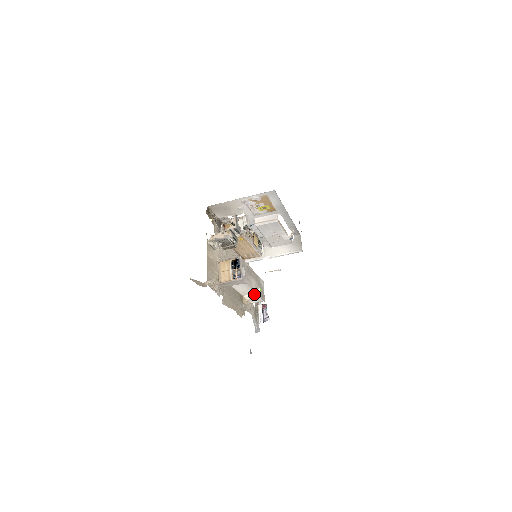
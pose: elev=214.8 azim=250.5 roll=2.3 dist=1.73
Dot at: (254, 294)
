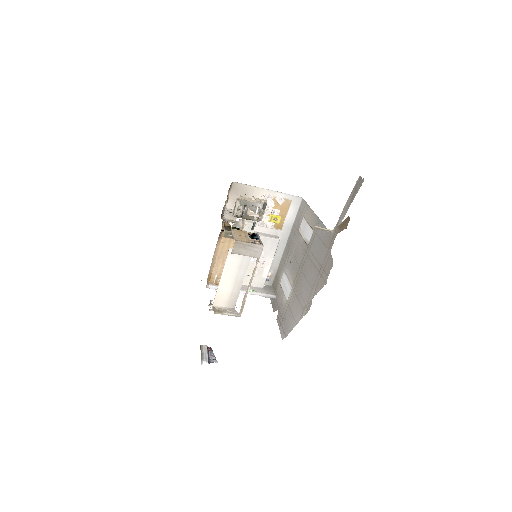
Dot at: (227, 307)
